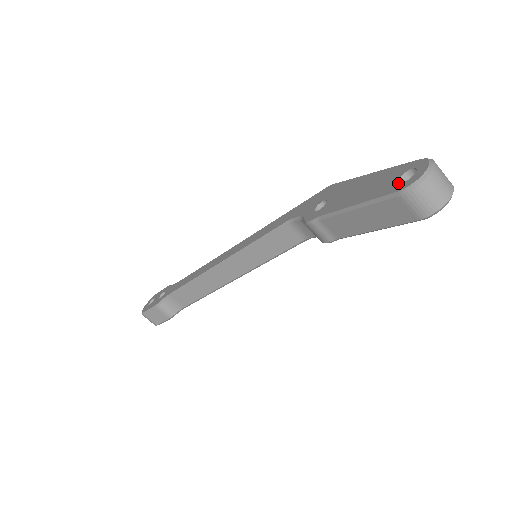
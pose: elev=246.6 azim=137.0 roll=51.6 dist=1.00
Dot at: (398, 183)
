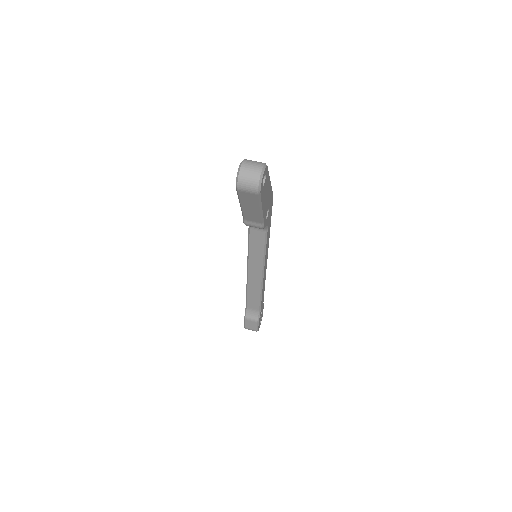
Dot at: occluded
